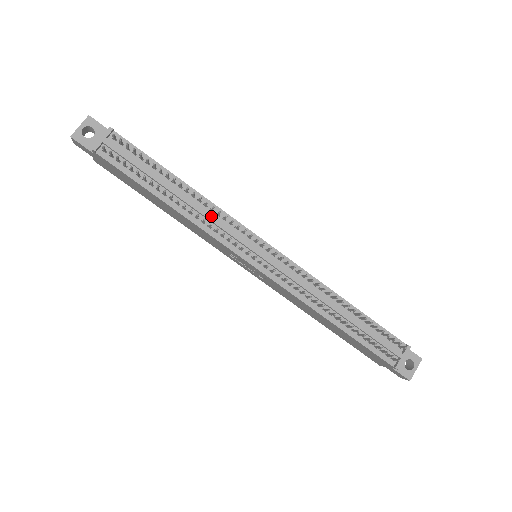
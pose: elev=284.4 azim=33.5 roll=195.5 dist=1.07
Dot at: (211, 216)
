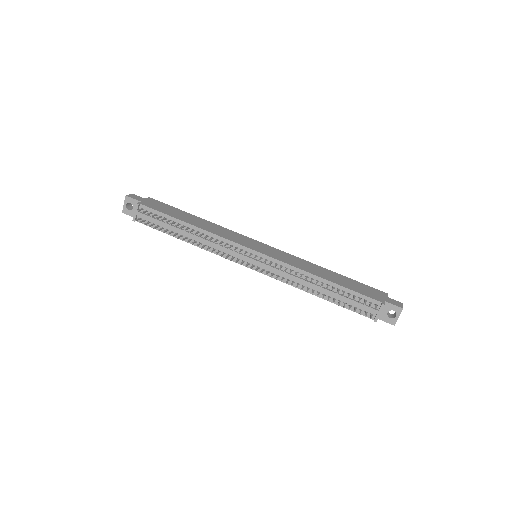
Dot at: (212, 243)
